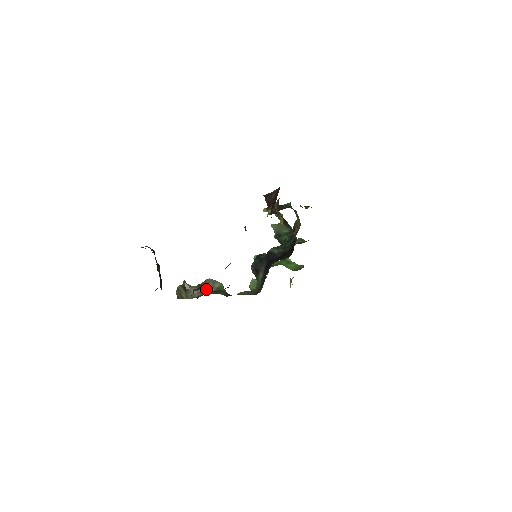
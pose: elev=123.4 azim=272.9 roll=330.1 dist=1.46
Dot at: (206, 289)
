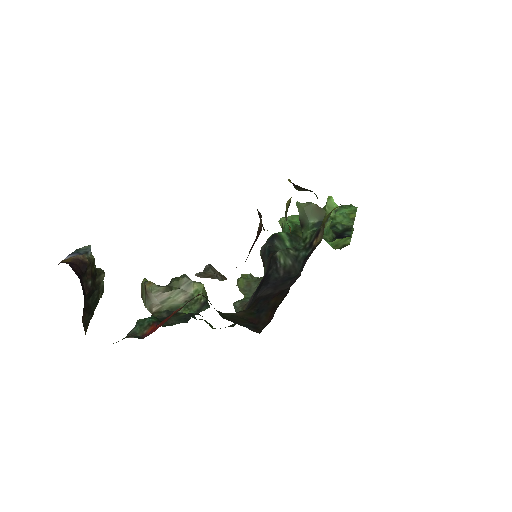
Dot at: occluded
